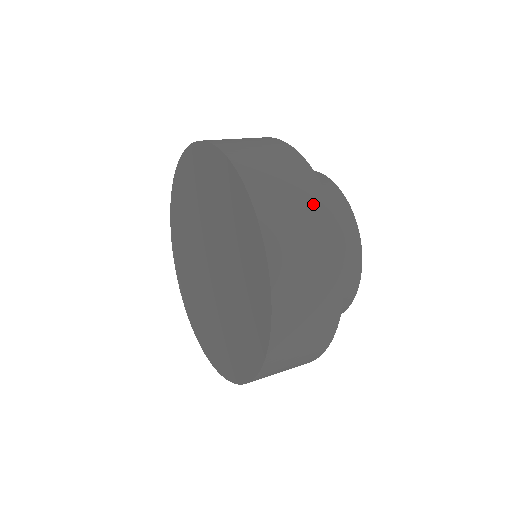
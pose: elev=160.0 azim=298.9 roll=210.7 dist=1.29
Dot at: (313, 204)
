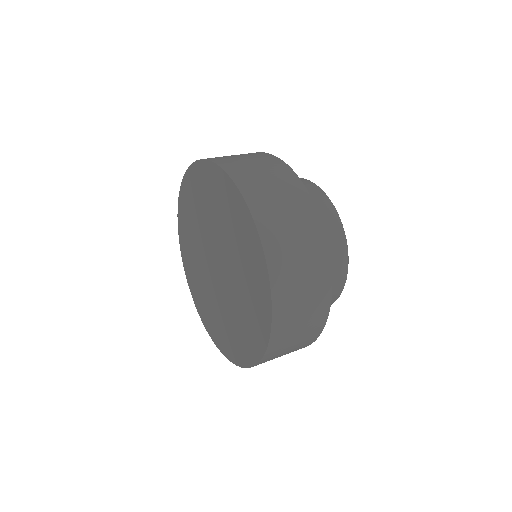
Dot at: (293, 191)
